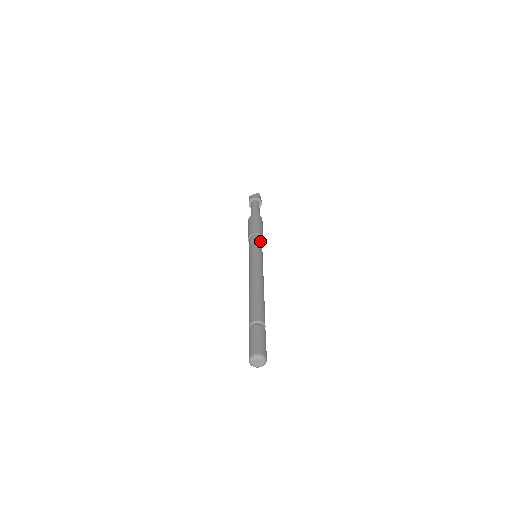
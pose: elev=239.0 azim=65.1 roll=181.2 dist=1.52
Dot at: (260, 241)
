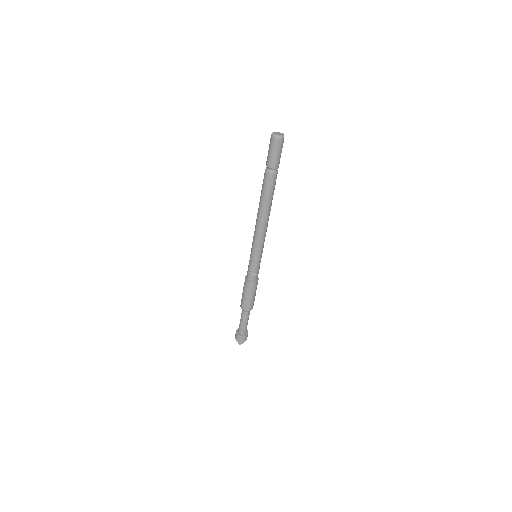
Dot at: (258, 271)
